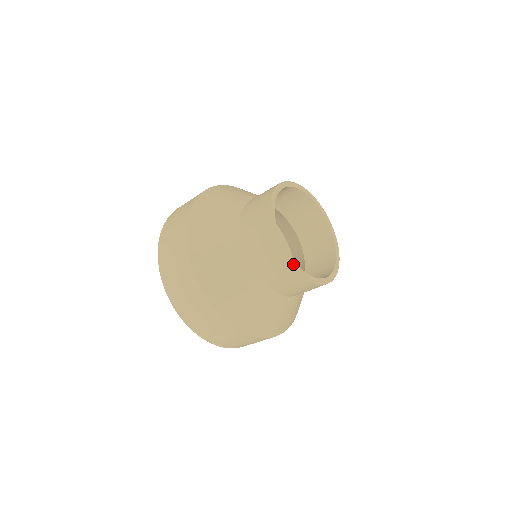
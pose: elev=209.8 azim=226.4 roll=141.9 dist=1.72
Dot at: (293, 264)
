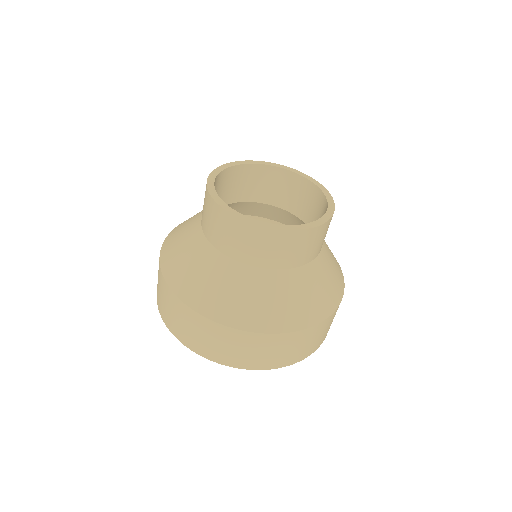
Dot at: (241, 217)
